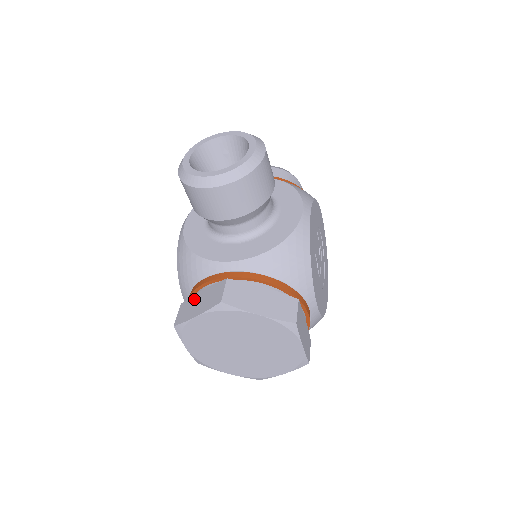
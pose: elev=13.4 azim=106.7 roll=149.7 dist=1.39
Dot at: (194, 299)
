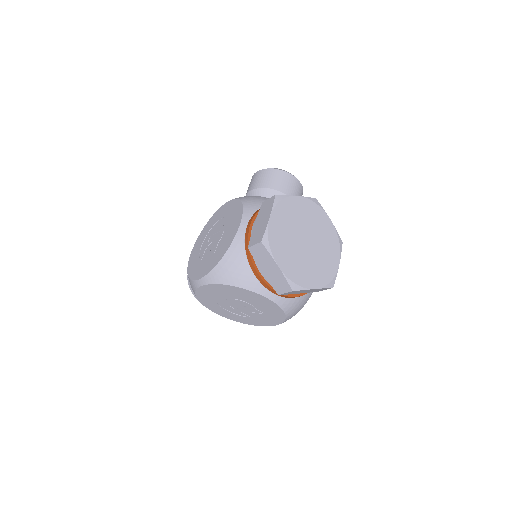
Dot at: occluded
